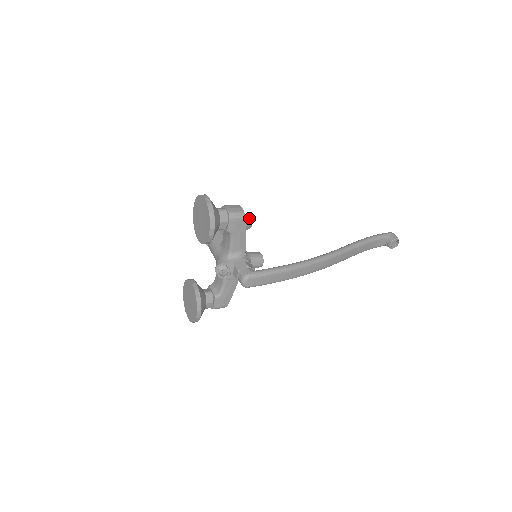
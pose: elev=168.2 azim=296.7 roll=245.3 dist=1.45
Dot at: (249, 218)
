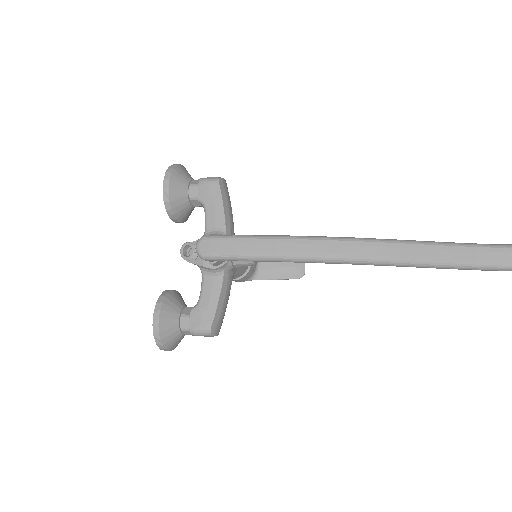
Dot at: occluded
